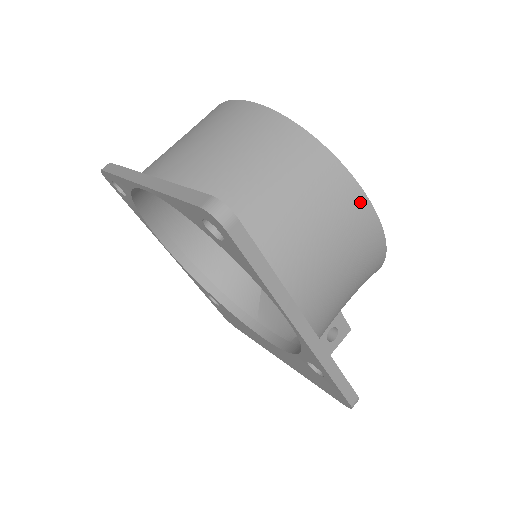
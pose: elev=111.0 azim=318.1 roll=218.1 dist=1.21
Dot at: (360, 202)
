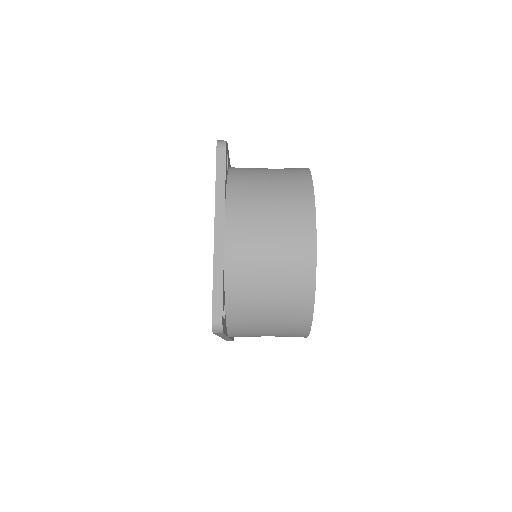
Dot at: (303, 334)
